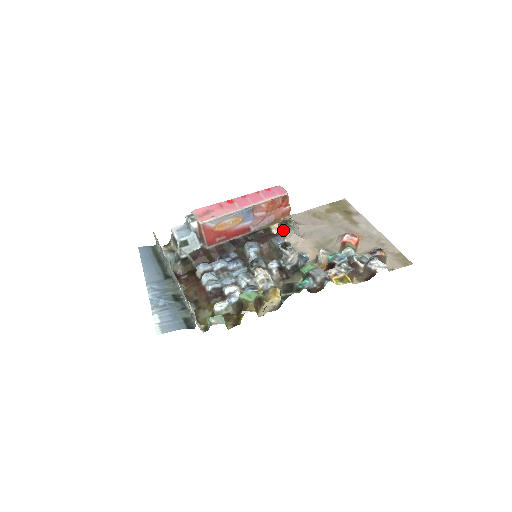
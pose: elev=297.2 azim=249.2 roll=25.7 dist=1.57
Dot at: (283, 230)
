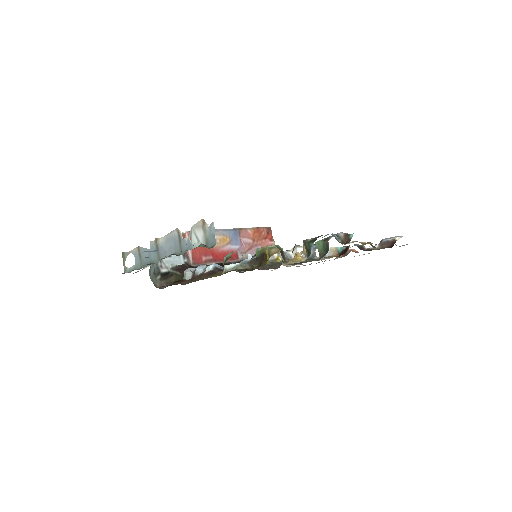
Dot at: occluded
